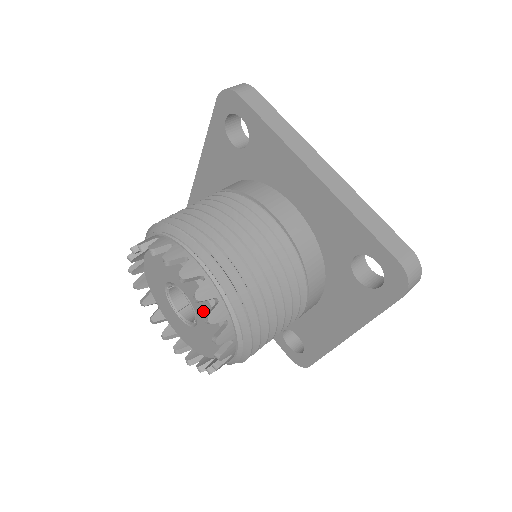
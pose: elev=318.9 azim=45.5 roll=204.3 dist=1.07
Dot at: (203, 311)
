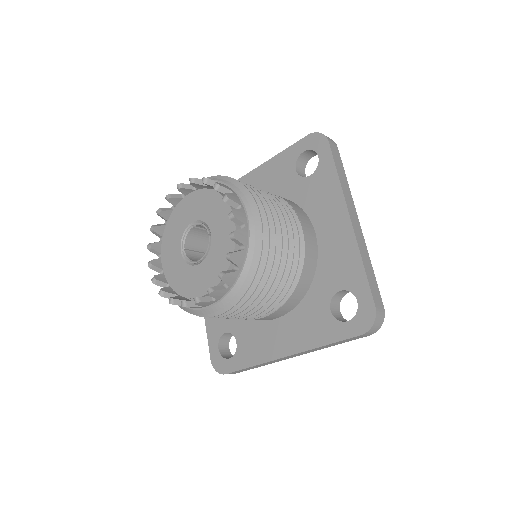
Dot at: (206, 206)
